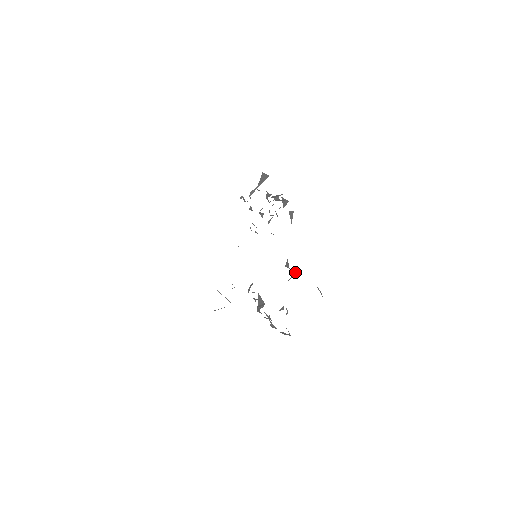
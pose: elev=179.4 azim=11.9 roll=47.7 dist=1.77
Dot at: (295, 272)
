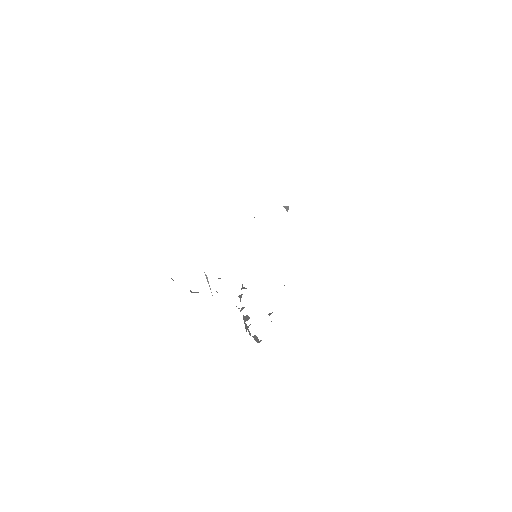
Dot at: occluded
